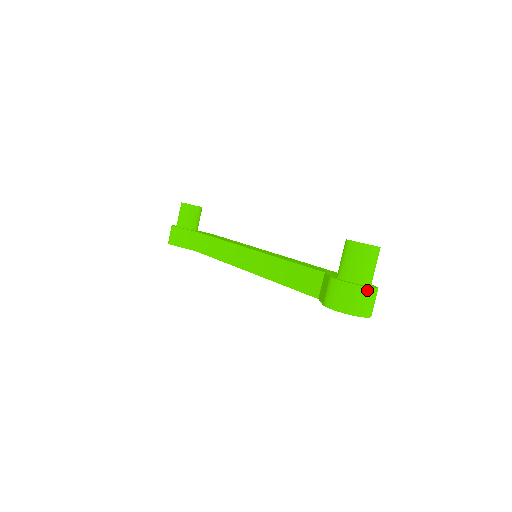
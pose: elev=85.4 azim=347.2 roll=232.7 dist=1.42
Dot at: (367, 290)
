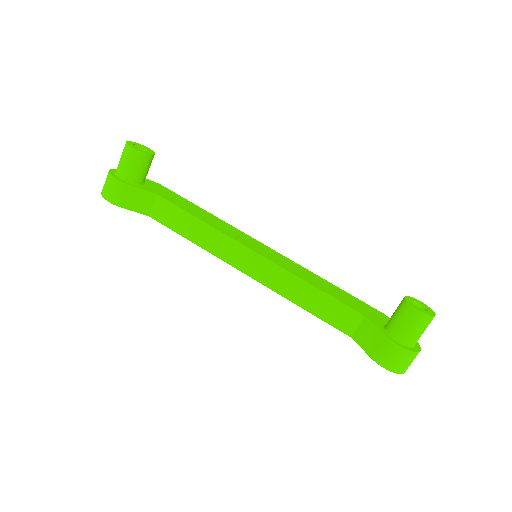
Dot at: occluded
